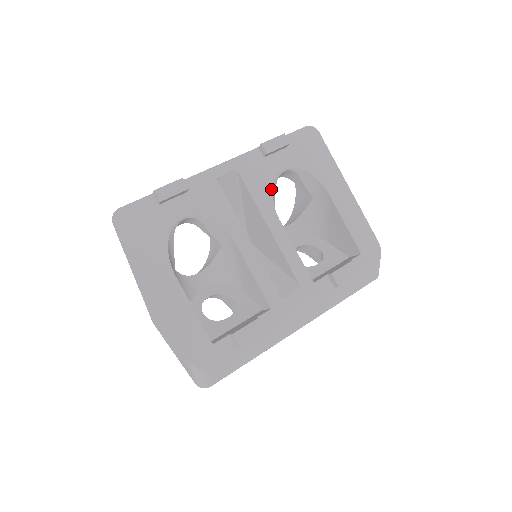
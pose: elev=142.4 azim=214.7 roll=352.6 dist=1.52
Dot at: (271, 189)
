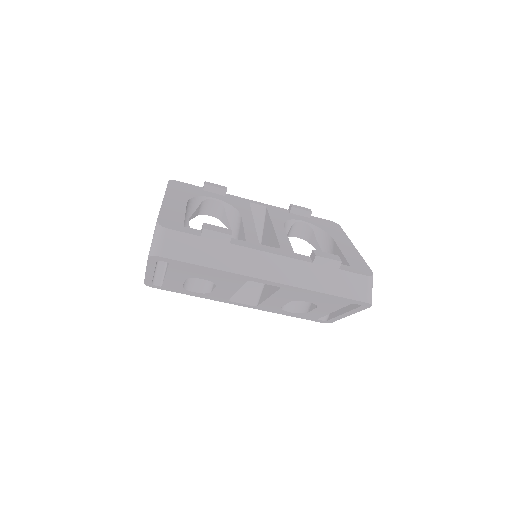
Dot at: (286, 220)
